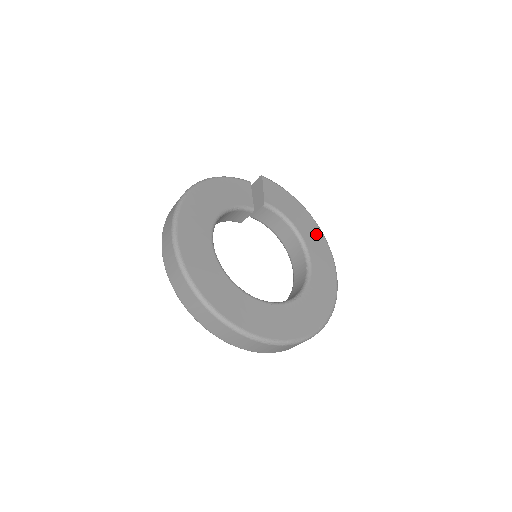
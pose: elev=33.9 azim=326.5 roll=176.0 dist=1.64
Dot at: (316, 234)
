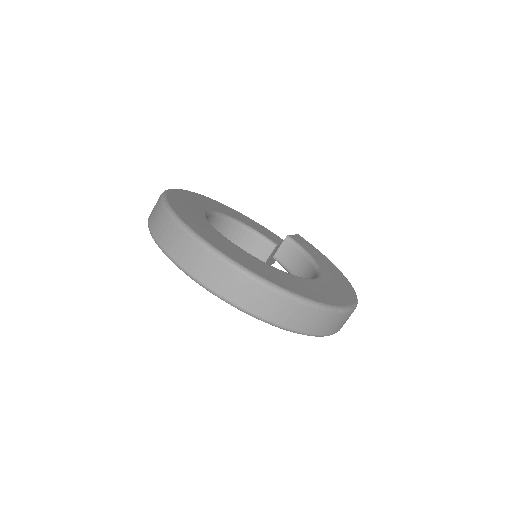
Dot at: (342, 281)
